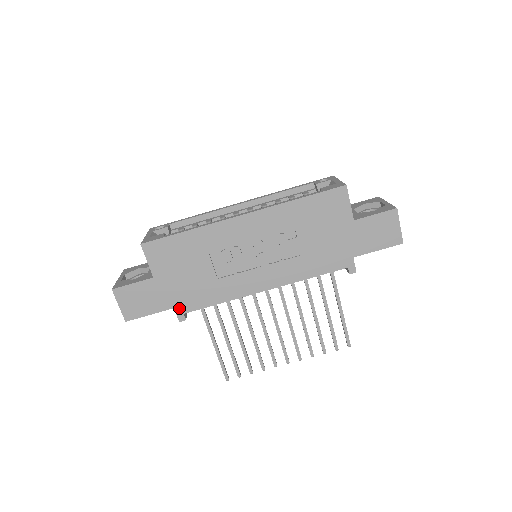
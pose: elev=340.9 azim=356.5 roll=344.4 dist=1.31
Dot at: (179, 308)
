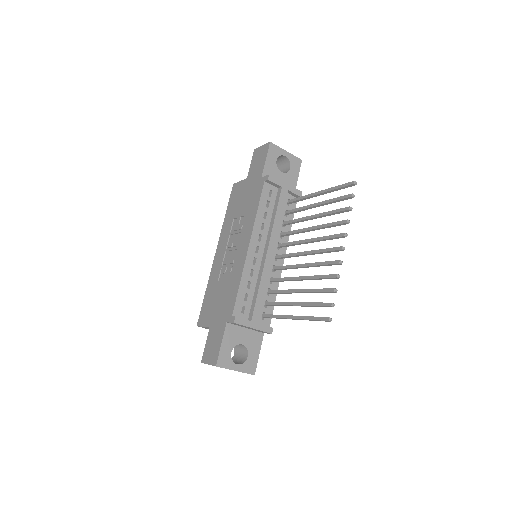
Dot at: (228, 318)
